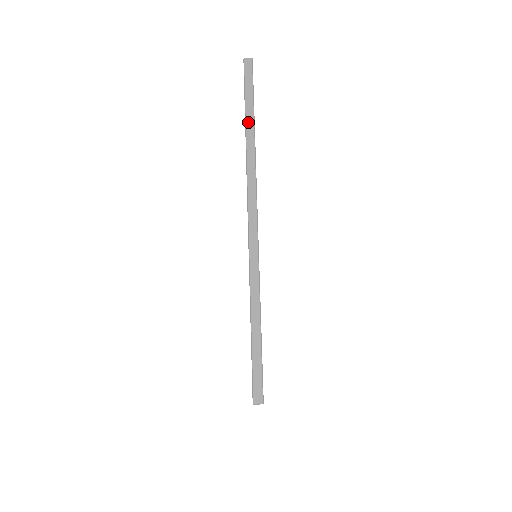
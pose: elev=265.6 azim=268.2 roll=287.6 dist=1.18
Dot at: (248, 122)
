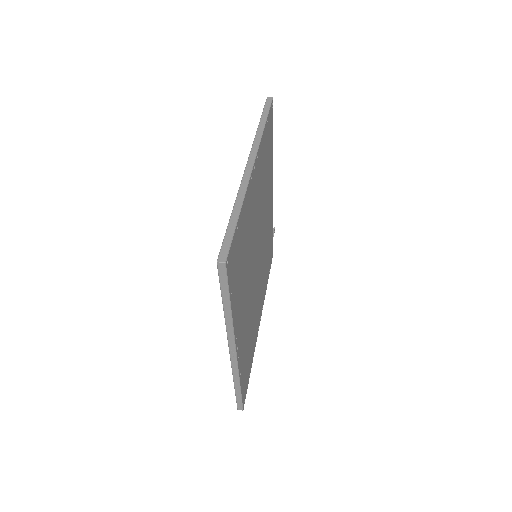
Dot at: (261, 122)
